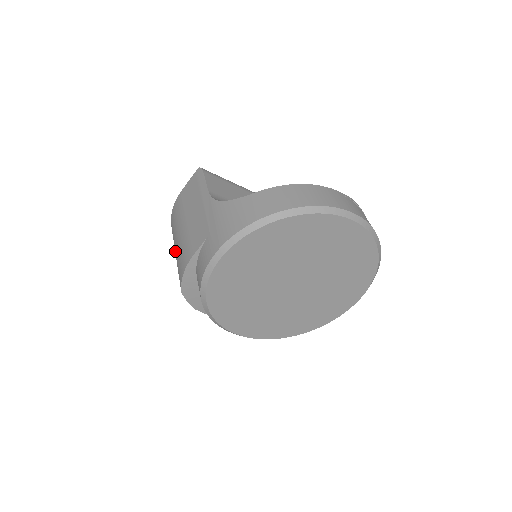
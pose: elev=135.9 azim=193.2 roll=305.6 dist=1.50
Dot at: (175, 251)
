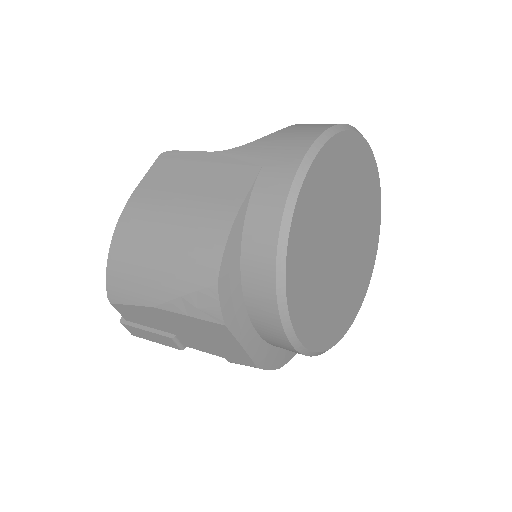
Dot at: (156, 259)
